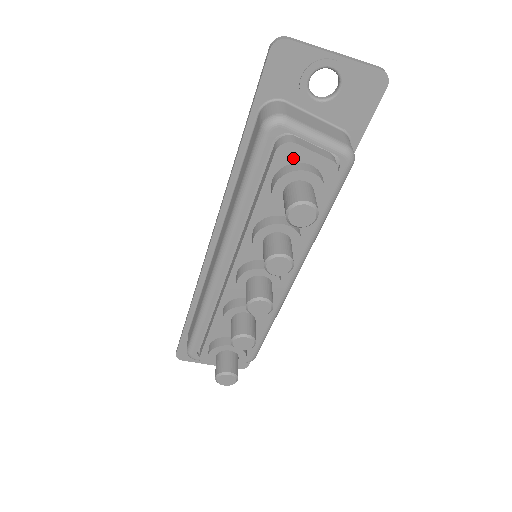
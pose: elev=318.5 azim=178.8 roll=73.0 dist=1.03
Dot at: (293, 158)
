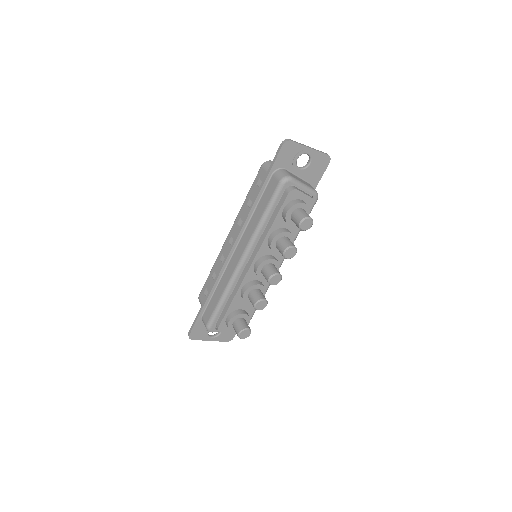
Dot at: (295, 197)
